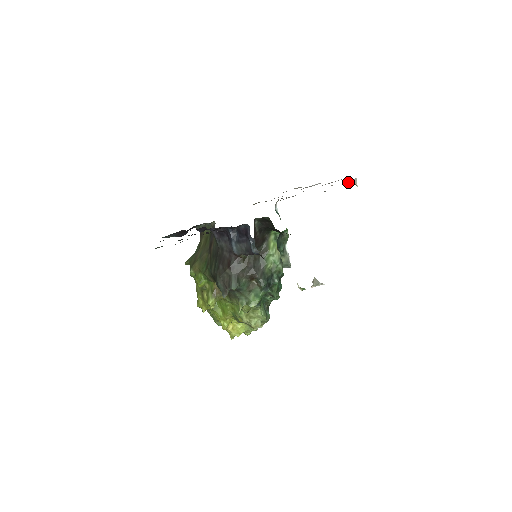
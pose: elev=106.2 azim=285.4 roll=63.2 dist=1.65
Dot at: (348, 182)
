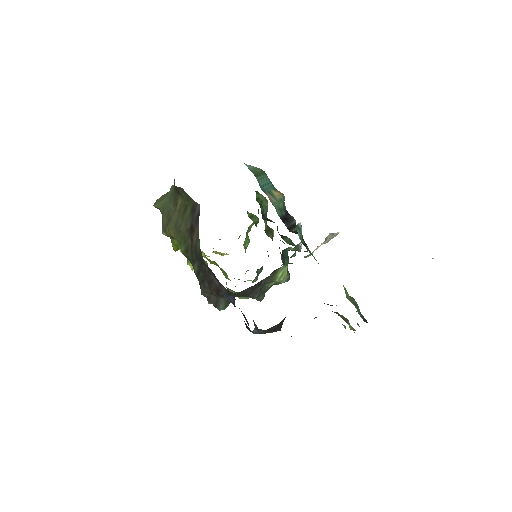
Dot at: occluded
